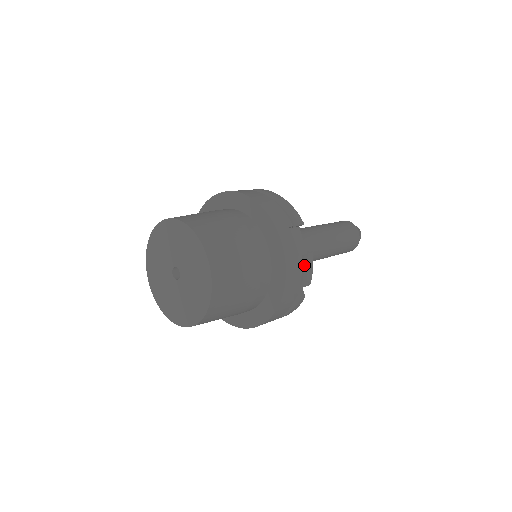
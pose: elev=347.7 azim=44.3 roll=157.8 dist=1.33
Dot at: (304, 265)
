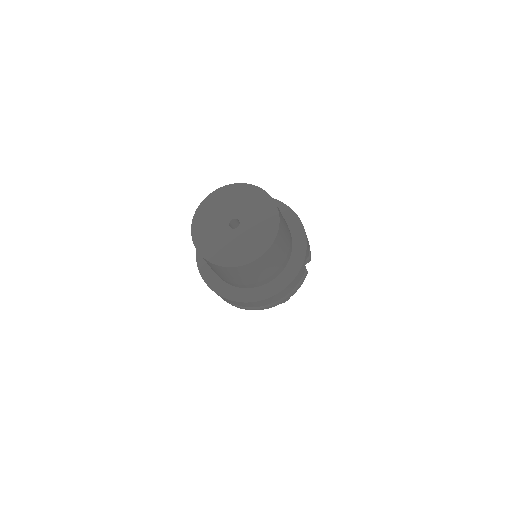
Dot at: occluded
